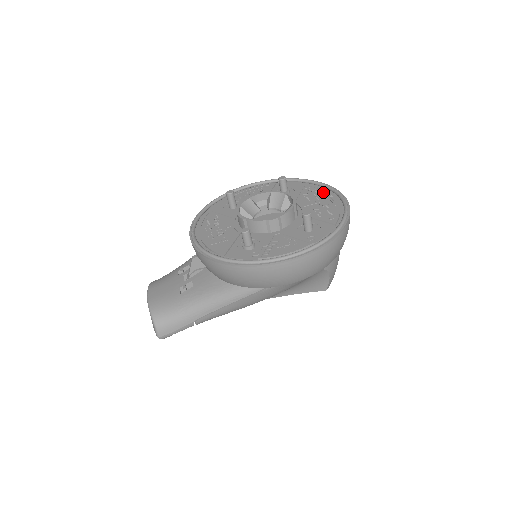
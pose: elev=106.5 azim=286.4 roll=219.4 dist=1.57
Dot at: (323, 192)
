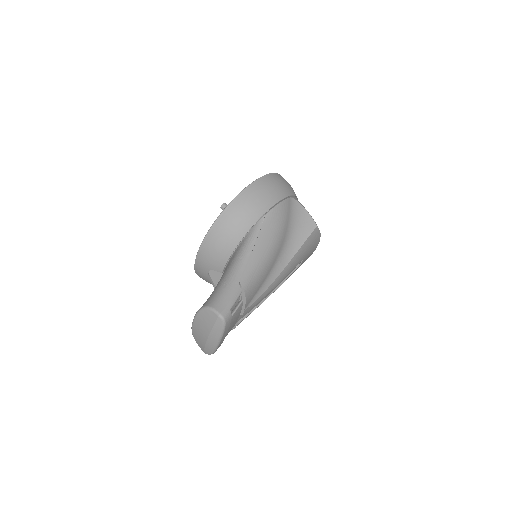
Dot at: occluded
